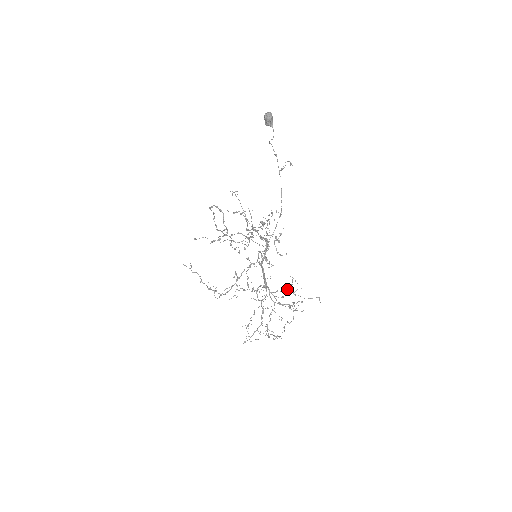
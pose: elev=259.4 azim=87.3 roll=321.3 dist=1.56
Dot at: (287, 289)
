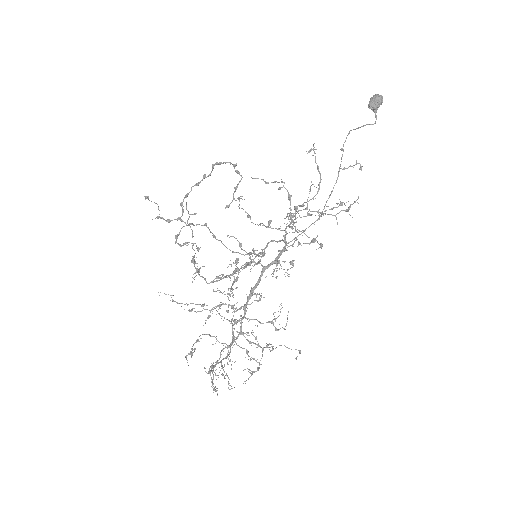
Dot at: (270, 321)
